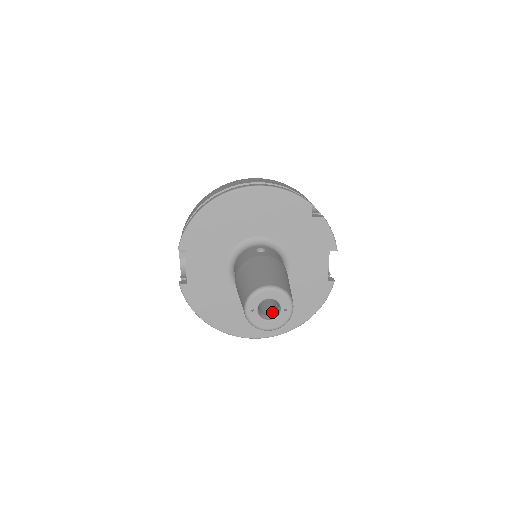
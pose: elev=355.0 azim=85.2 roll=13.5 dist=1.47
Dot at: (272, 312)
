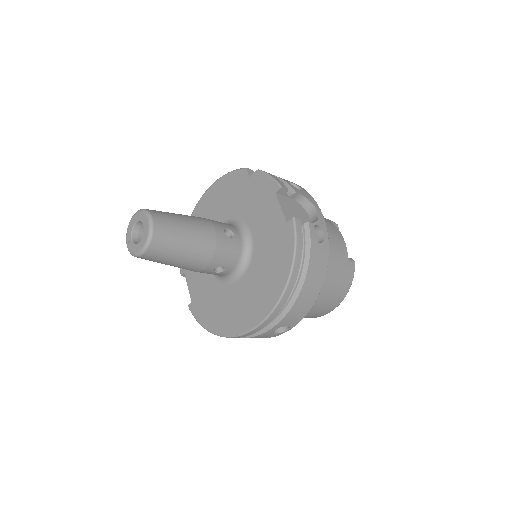
Dot at: occluded
